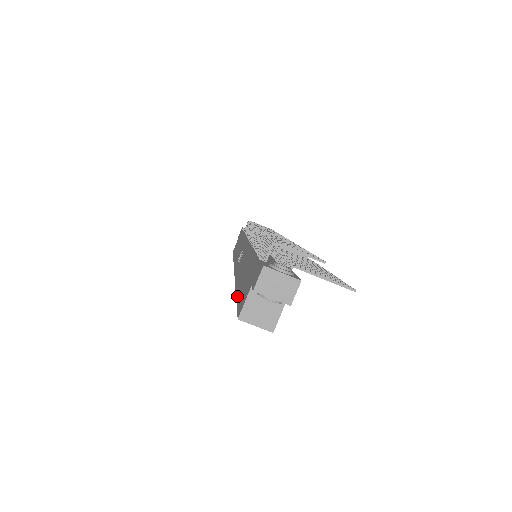
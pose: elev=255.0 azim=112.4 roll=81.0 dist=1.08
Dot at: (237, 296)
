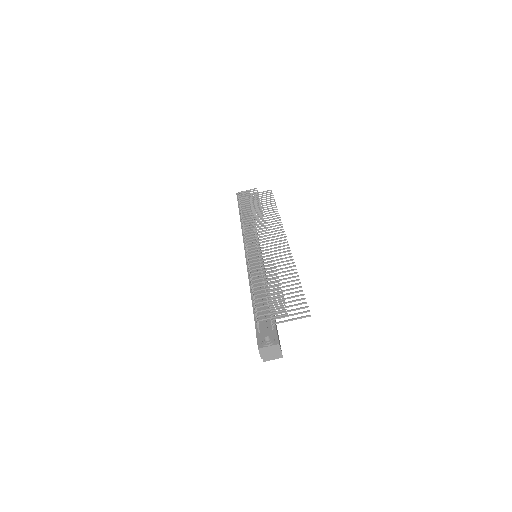
Dot at: occluded
